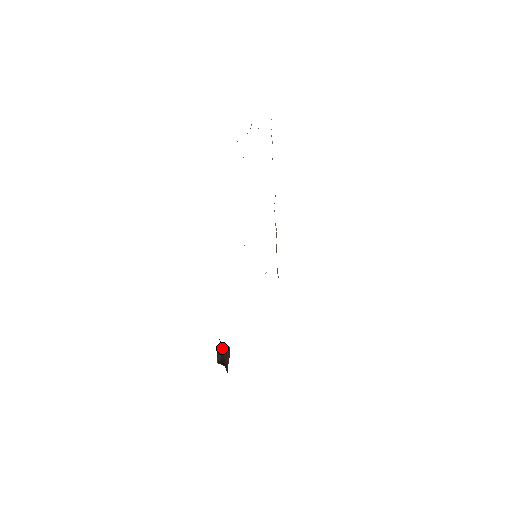
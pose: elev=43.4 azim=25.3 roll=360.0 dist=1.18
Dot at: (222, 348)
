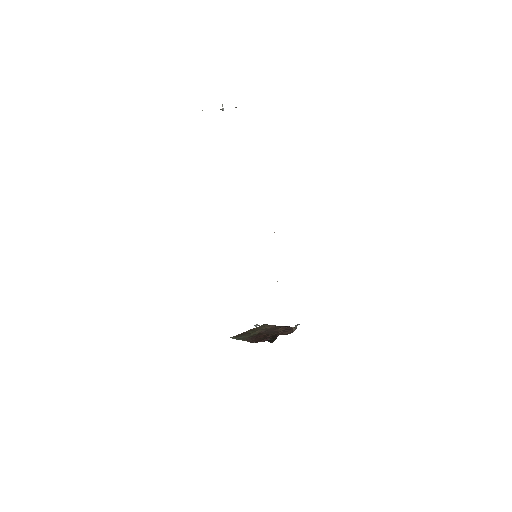
Dot at: occluded
